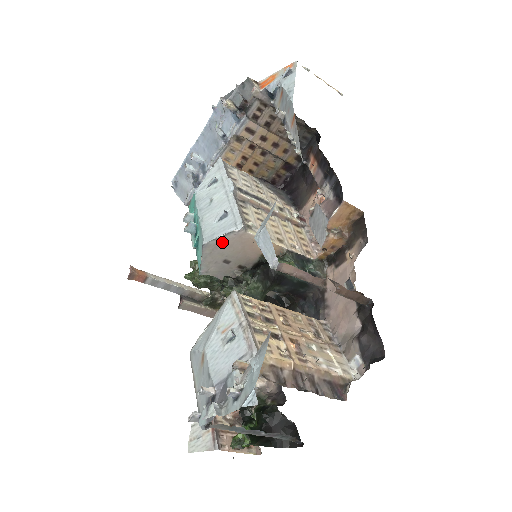
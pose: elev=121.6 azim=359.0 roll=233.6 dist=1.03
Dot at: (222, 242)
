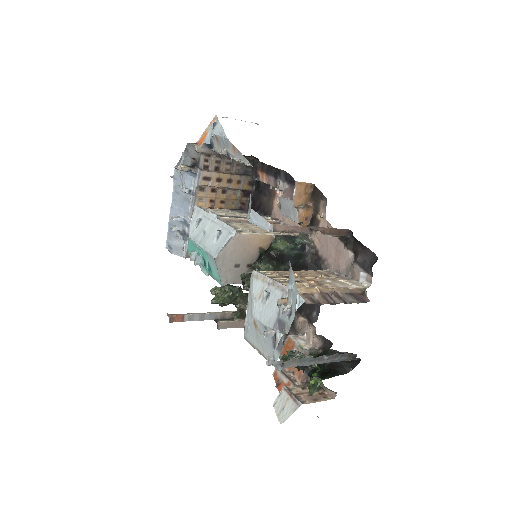
Dot at: (227, 250)
